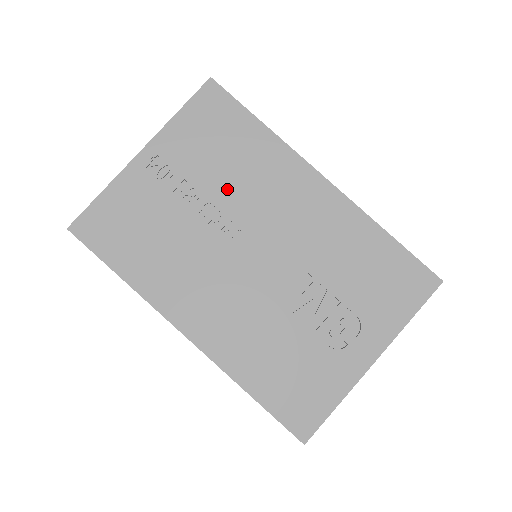
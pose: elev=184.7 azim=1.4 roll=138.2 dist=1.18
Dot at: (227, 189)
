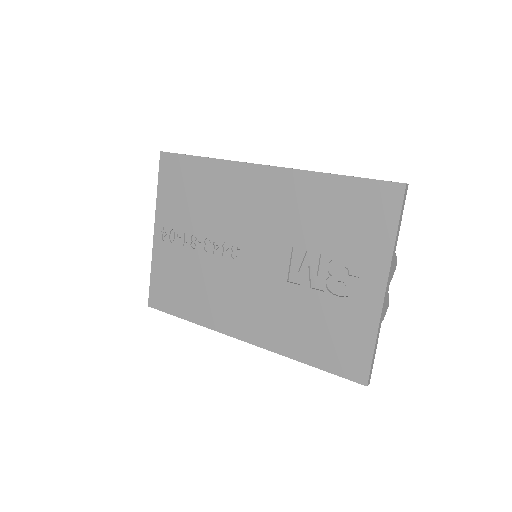
Dot at: (210, 221)
